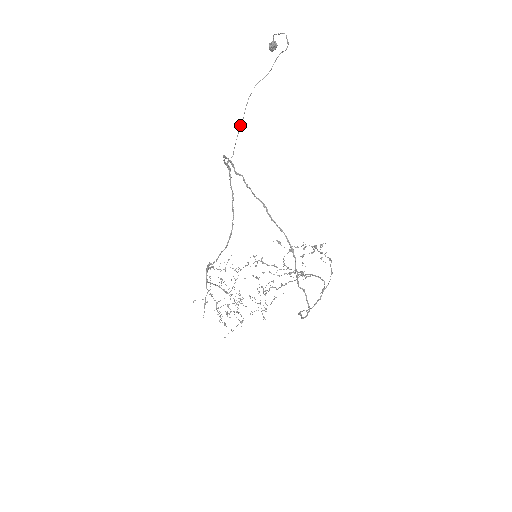
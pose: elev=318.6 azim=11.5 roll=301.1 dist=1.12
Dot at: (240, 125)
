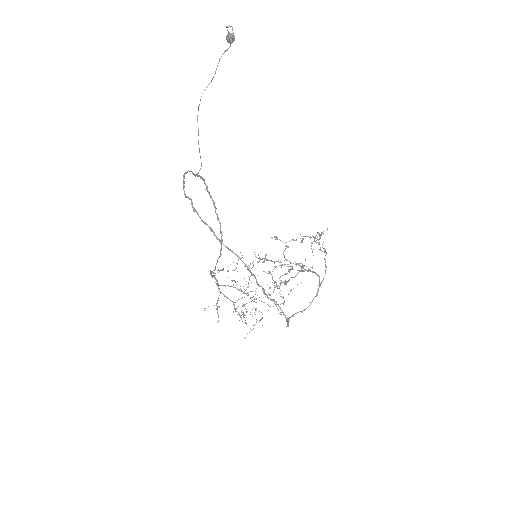
Dot at: occluded
